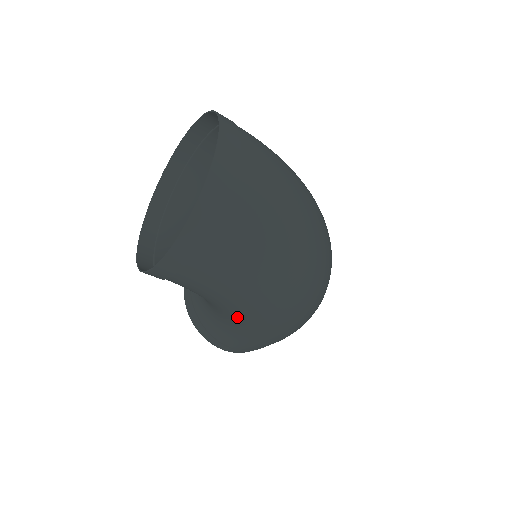
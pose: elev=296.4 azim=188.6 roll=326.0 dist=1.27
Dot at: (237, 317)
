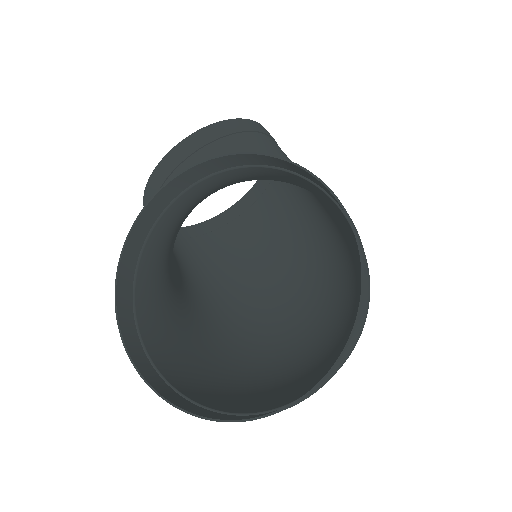
Dot at: (187, 310)
